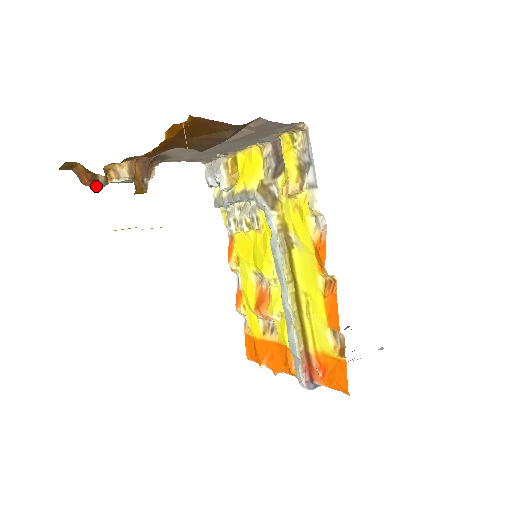
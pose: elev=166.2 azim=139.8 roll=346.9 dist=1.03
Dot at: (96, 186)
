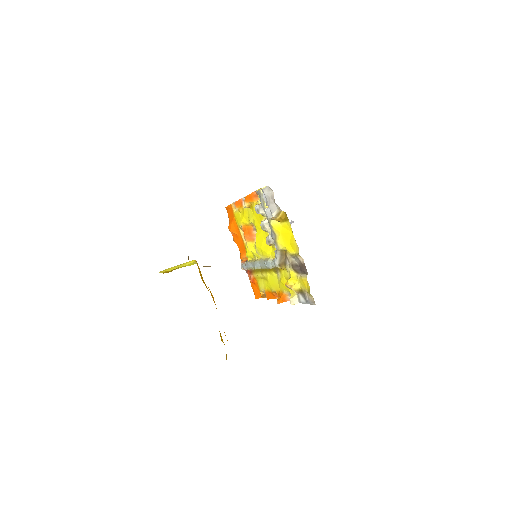
Dot at: occluded
